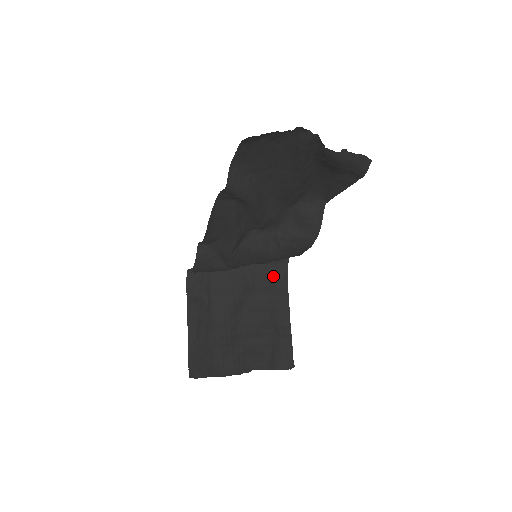
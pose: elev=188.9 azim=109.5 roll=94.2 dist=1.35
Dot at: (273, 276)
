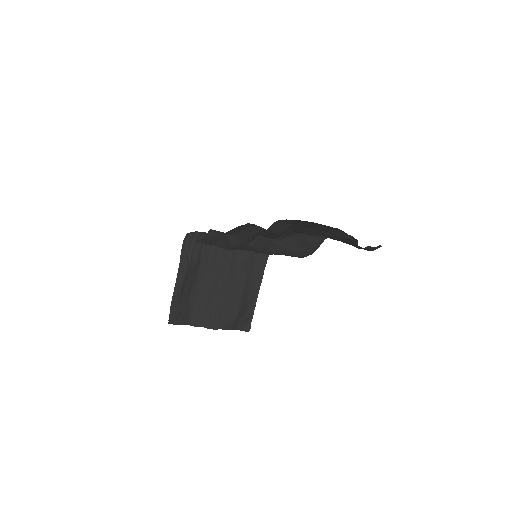
Dot at: (256, 255)
